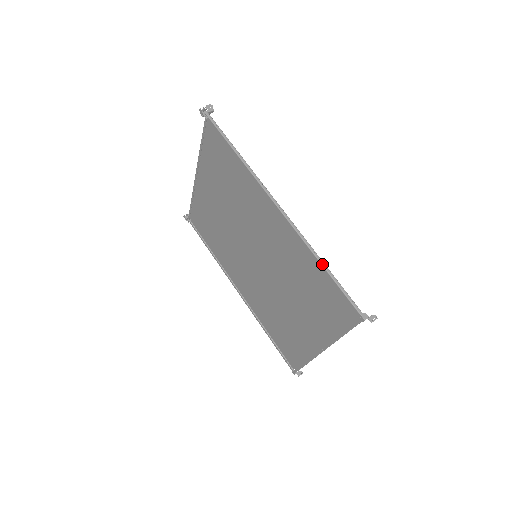
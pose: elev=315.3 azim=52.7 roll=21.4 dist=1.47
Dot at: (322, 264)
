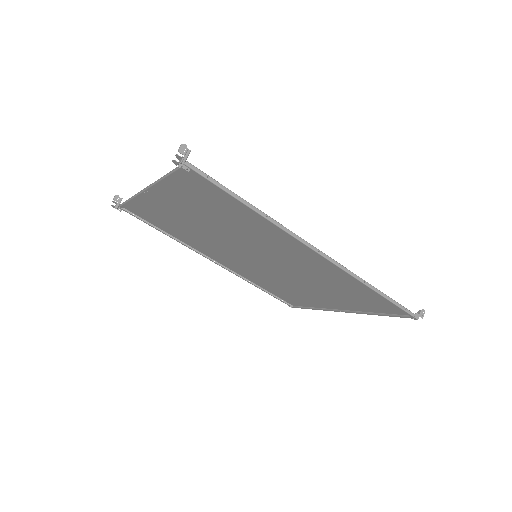
Dot at: (374, 290)
